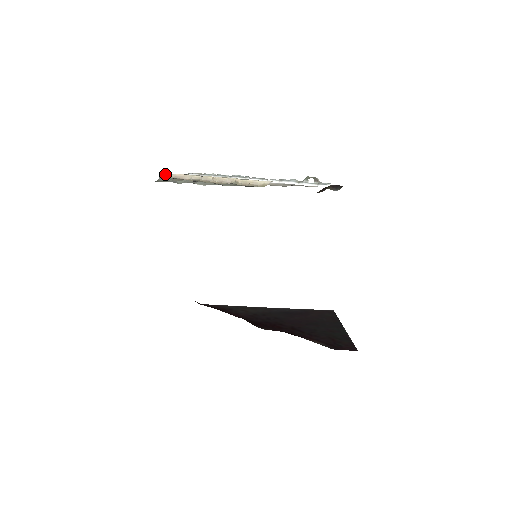
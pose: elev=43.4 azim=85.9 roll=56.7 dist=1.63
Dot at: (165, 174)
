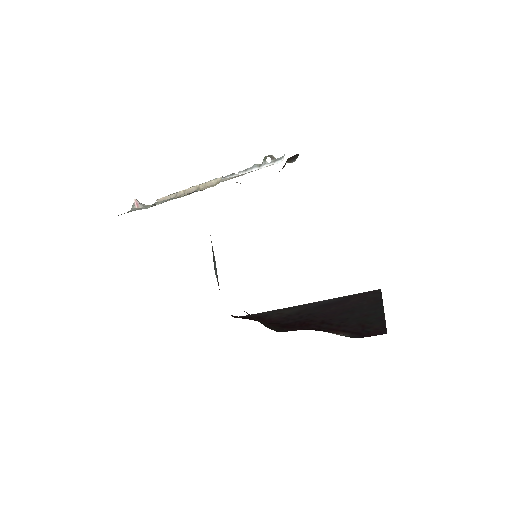
Dot at: (137, 203)
